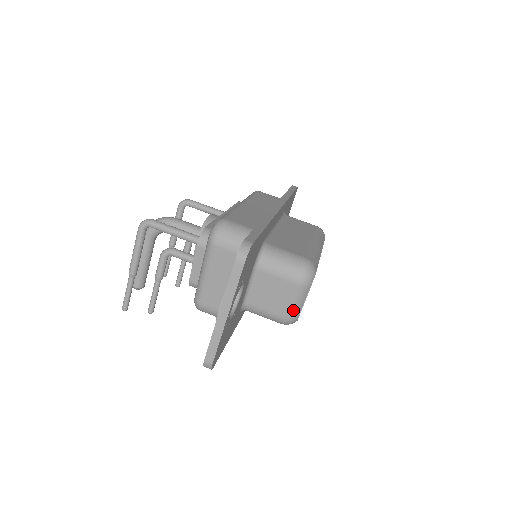
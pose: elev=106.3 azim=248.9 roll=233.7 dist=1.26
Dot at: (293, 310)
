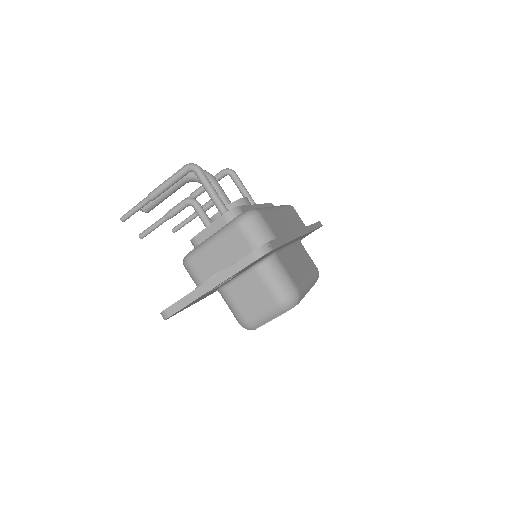
Dot at: (257, 320)
